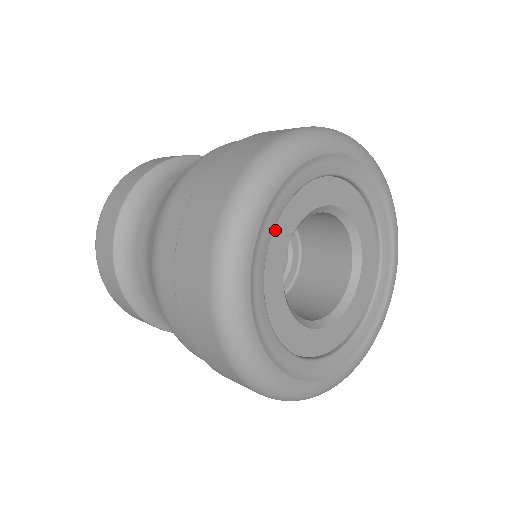
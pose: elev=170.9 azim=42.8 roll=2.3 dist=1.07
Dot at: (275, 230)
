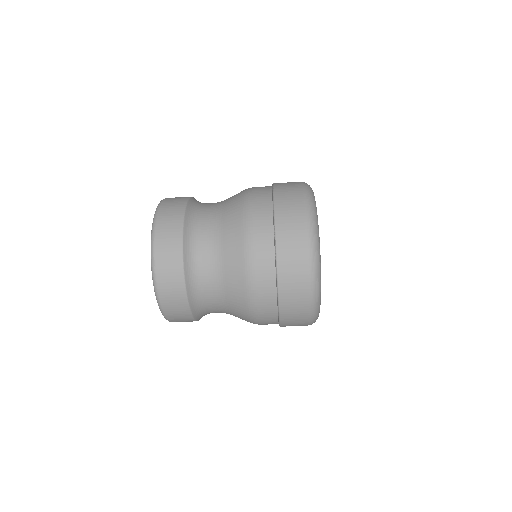
Dot at: occluded
